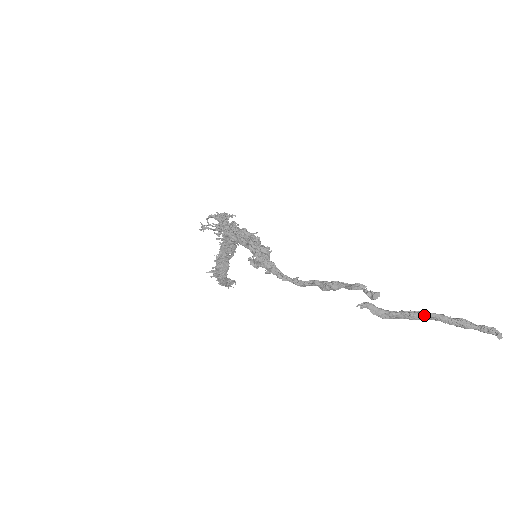
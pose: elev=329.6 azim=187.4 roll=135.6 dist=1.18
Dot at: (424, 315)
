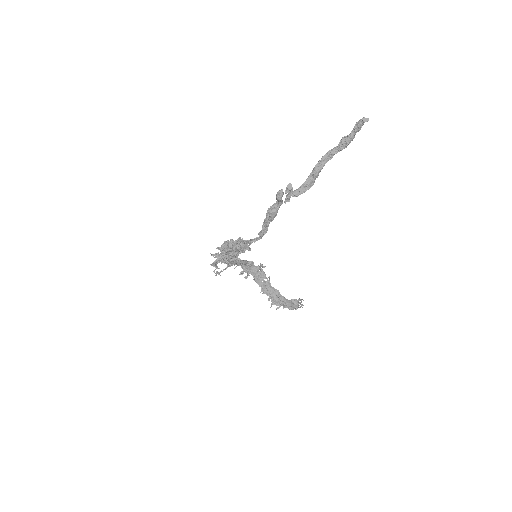
Dot at: (319, 163)
